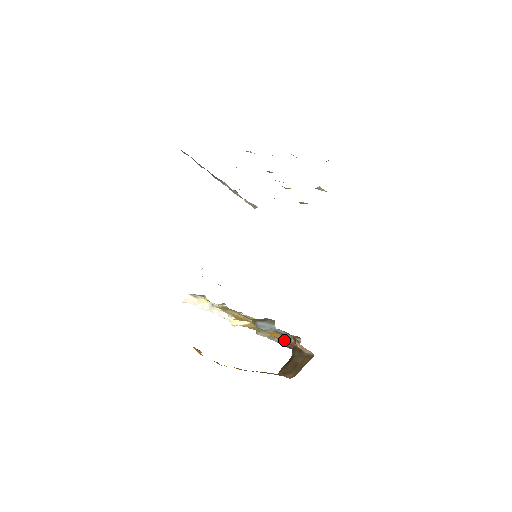
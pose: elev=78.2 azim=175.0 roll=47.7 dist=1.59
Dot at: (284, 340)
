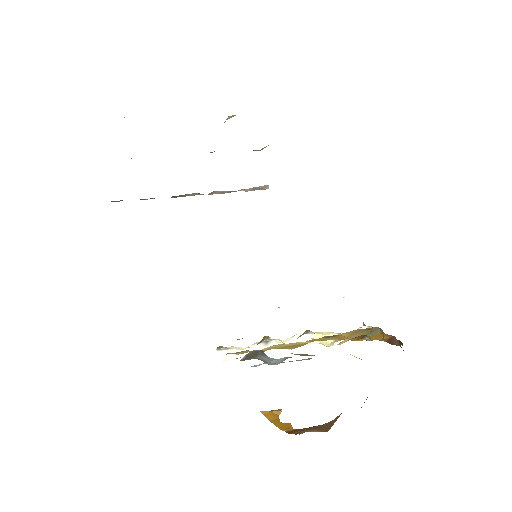
Dot at: (380, 339)
